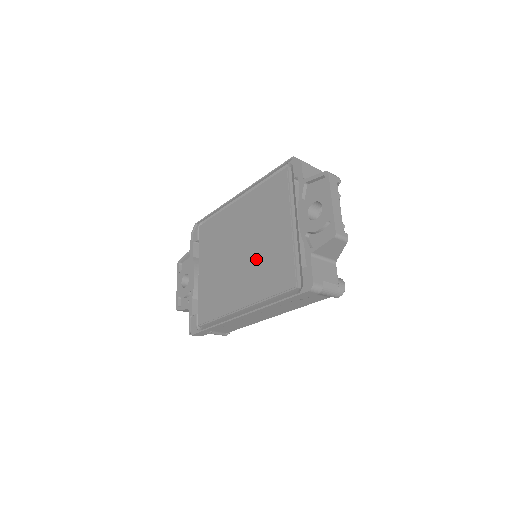
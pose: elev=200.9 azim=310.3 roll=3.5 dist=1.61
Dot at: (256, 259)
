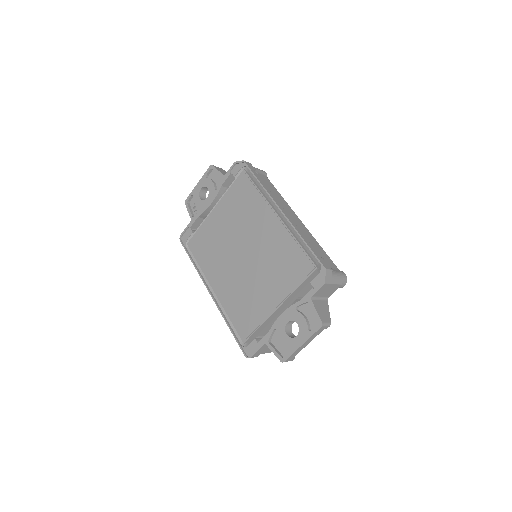
Dot at: (244, 282)
